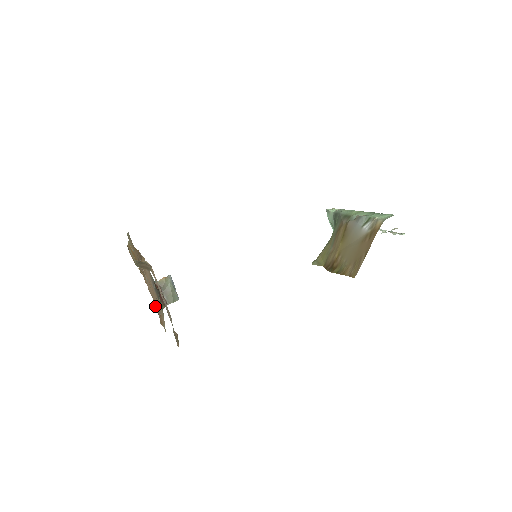
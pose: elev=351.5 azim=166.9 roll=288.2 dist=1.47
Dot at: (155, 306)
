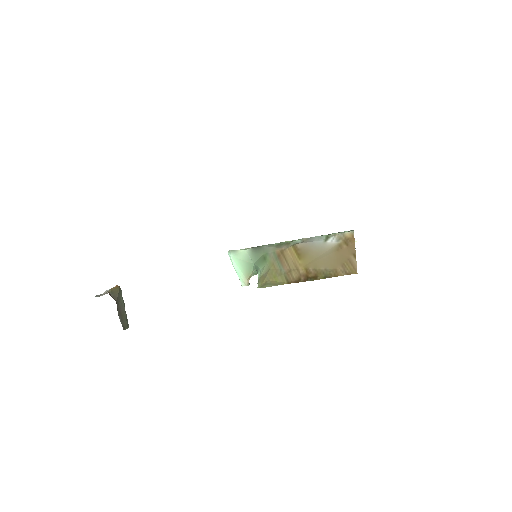
Dot at: occluded
